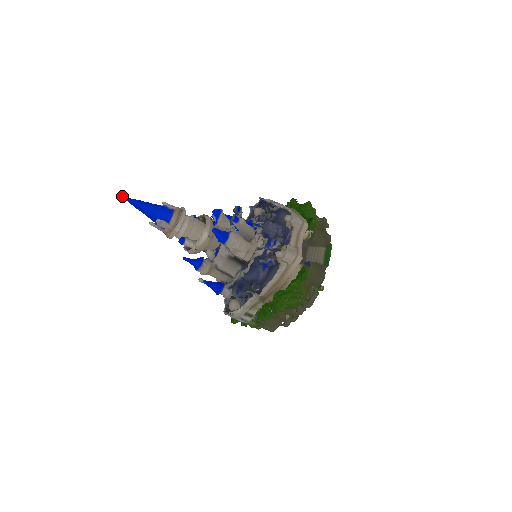
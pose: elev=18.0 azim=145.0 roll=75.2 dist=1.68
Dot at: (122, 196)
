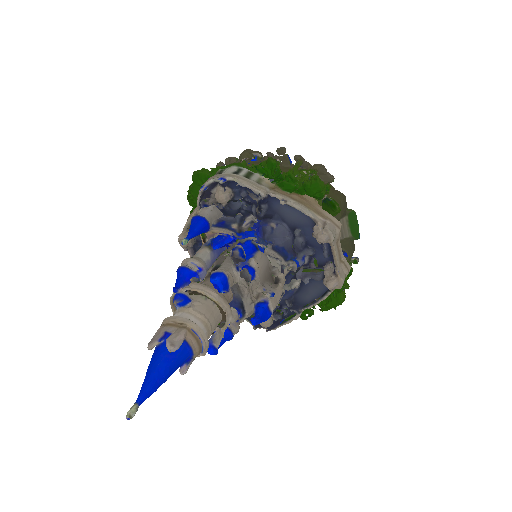
Dot at: (134, 414)
